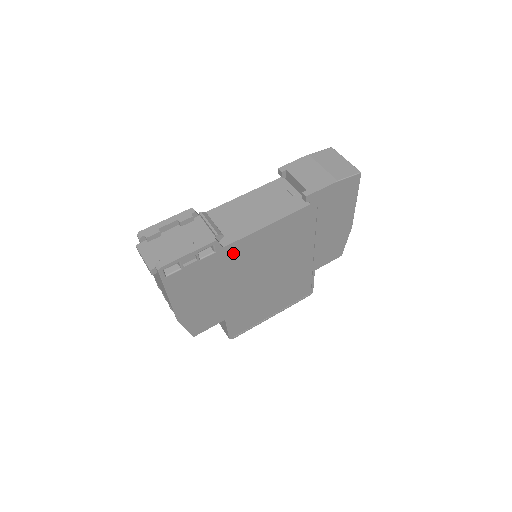
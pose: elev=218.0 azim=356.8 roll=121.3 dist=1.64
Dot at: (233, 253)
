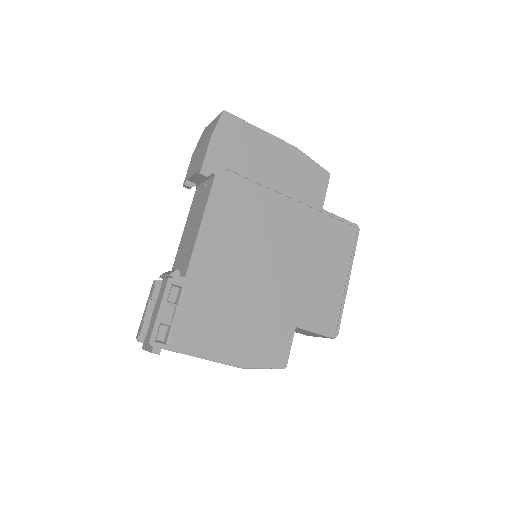
Dot at: (204, 272)
